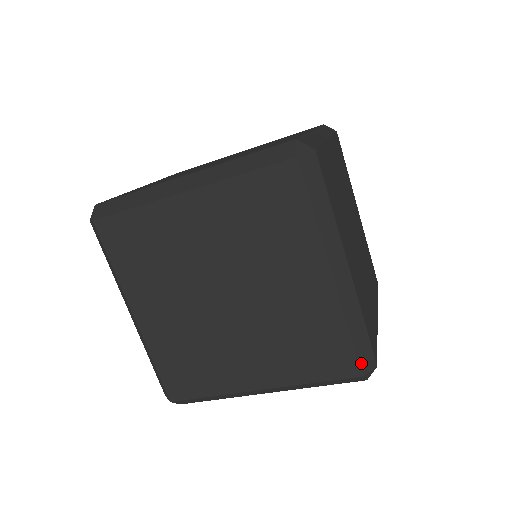
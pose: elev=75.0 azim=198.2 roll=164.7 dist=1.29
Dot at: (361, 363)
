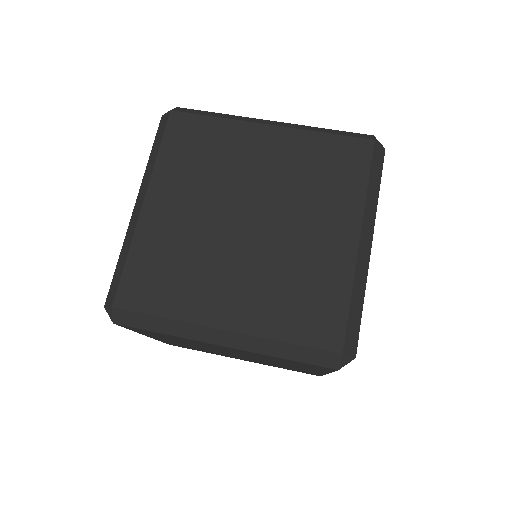
Dot at: occluded
